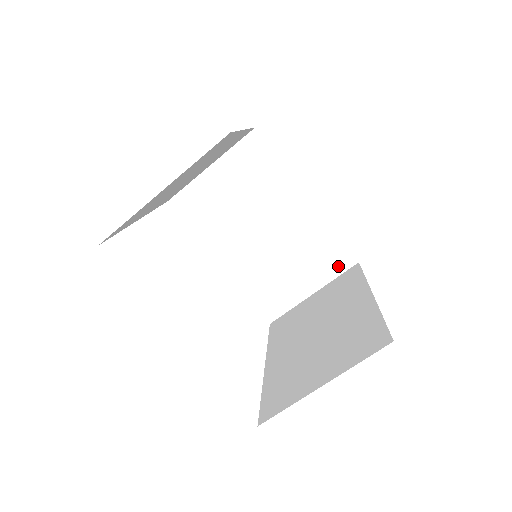
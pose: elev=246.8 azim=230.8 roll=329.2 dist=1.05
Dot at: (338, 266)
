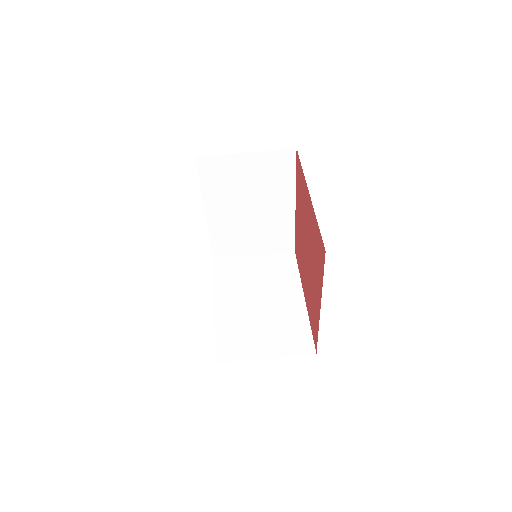
Dot at: (299, 349)
